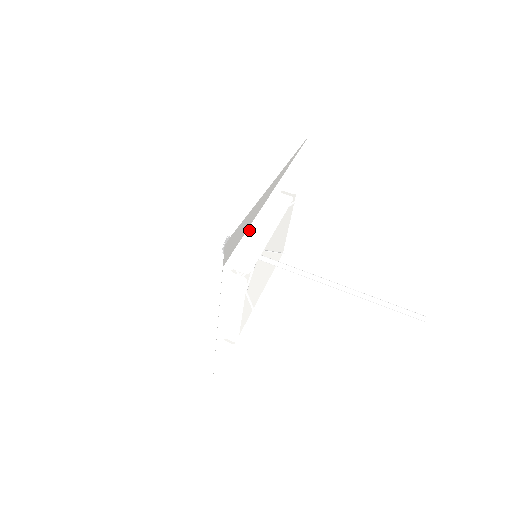
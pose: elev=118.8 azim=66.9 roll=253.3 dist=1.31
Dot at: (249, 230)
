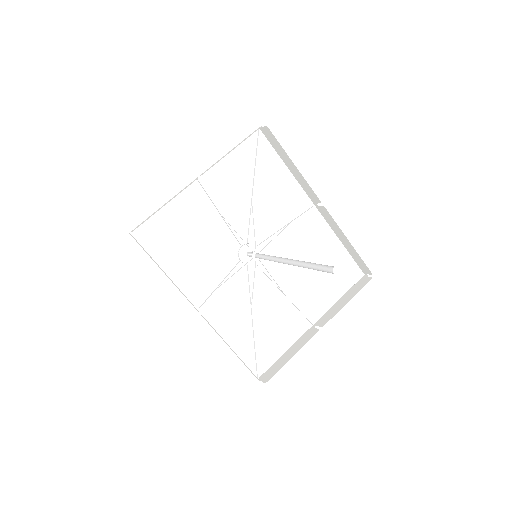
Dot at: (284, 162)
